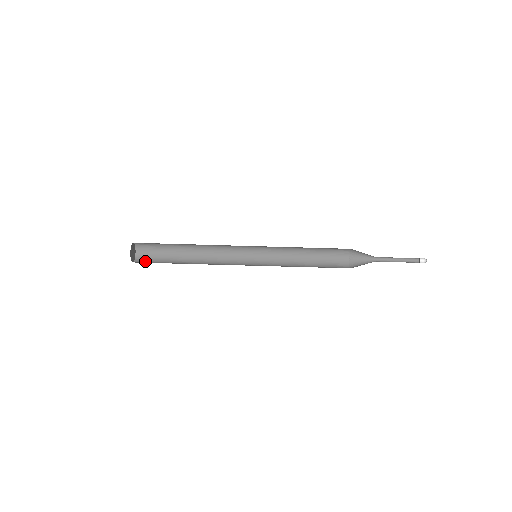
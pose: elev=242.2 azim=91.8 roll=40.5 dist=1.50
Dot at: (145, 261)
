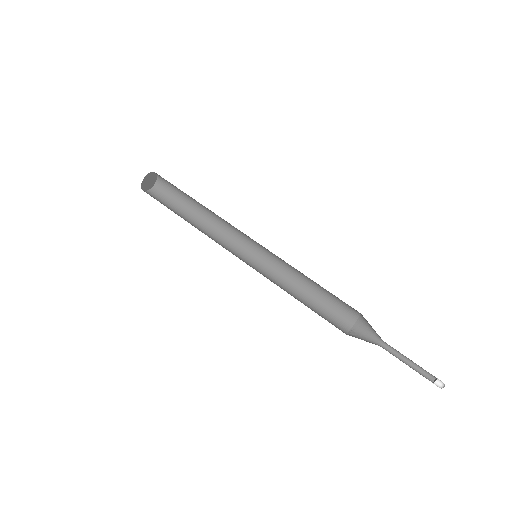
Dot at: (151, 196)
